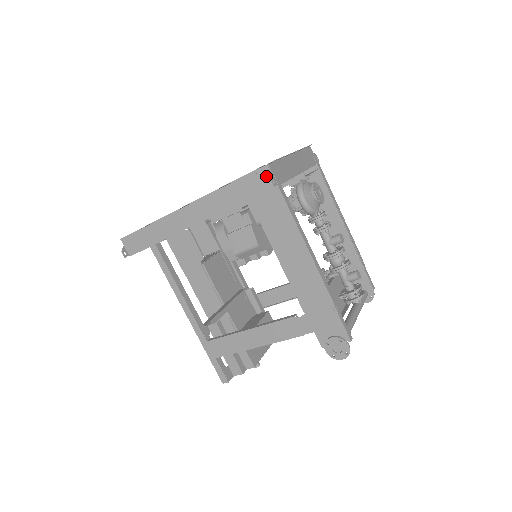
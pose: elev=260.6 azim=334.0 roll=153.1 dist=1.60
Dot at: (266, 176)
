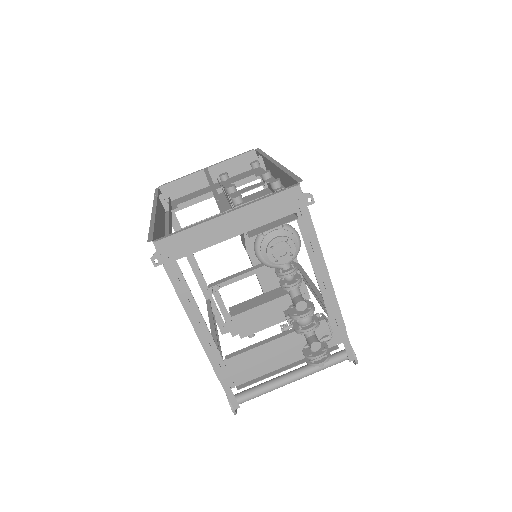
Dot at: (157, 249)
